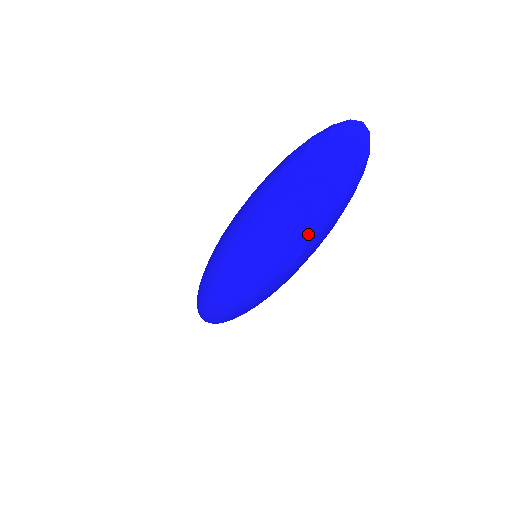
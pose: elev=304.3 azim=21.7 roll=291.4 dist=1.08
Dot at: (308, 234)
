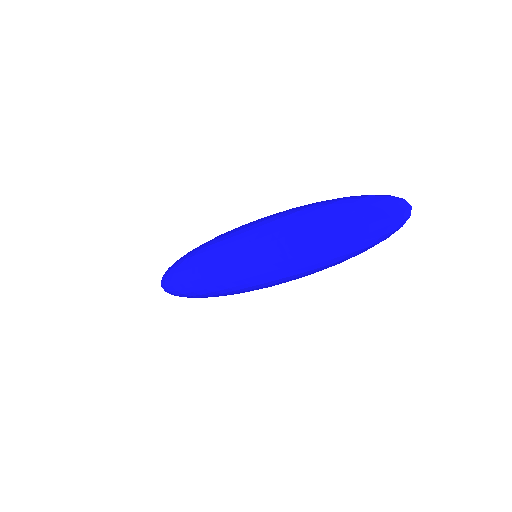
Dot at: occluded
